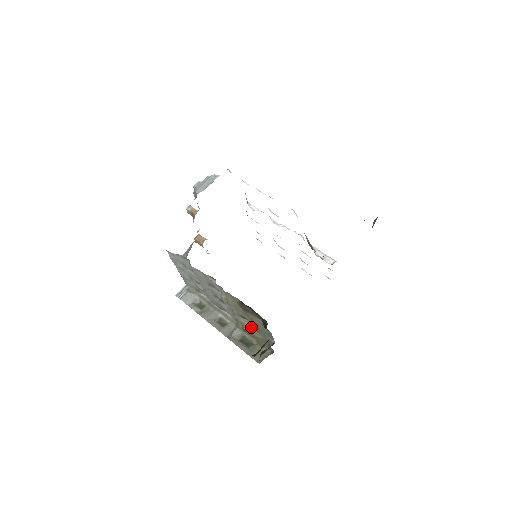
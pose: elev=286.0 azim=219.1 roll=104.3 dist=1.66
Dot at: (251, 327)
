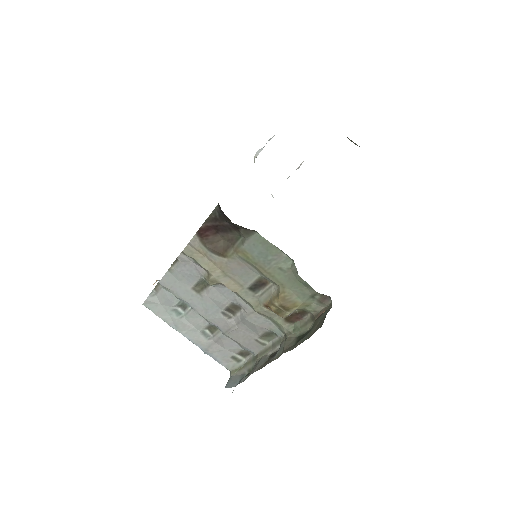
Dot at: (272, 291)
